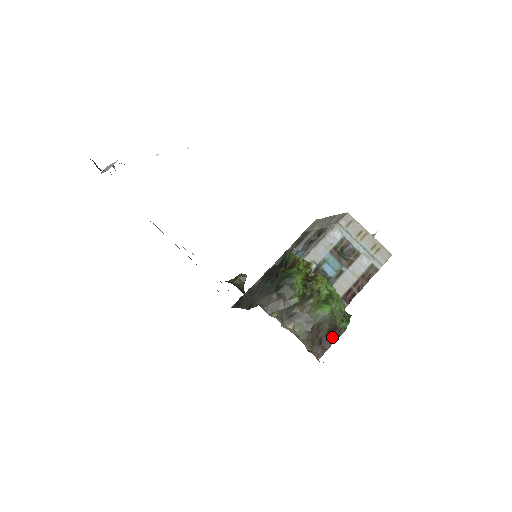
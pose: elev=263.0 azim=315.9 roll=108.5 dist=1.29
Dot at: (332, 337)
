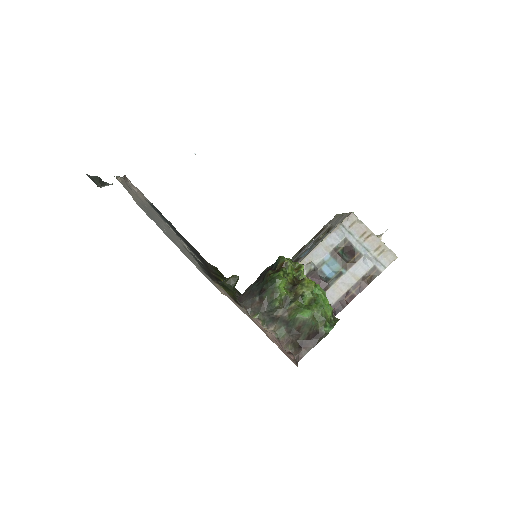
Dot at: (313, 341)
